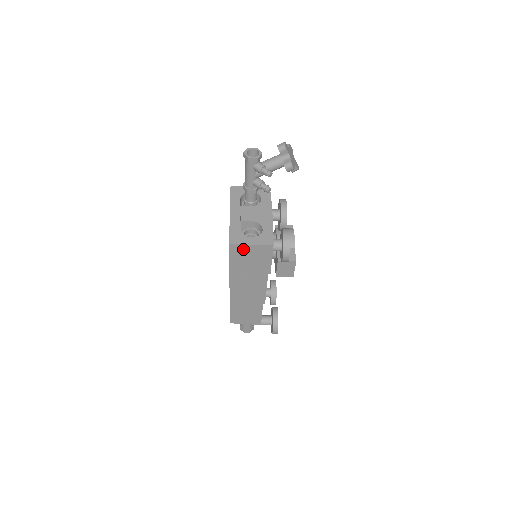
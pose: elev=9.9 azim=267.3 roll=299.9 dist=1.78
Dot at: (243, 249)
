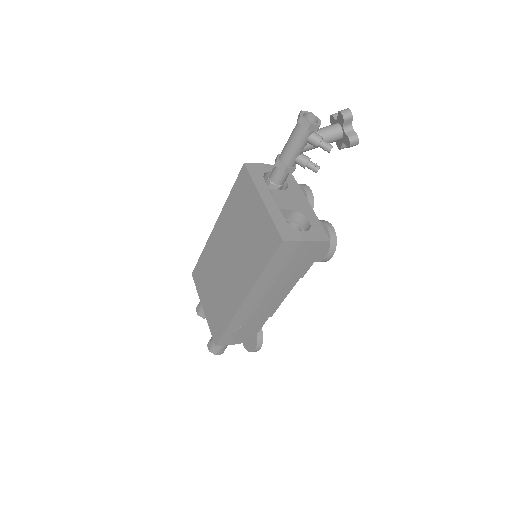
Dot at: (295, 247)
